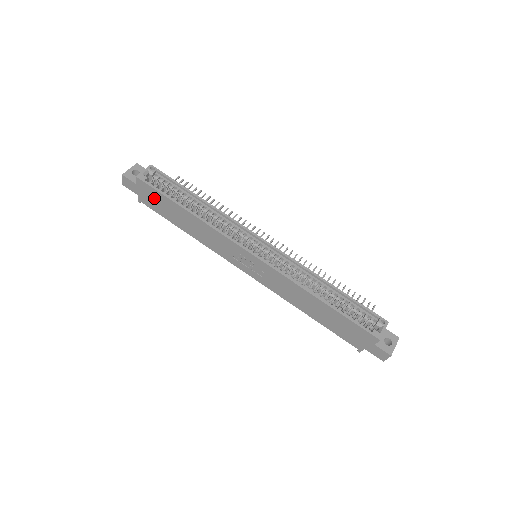
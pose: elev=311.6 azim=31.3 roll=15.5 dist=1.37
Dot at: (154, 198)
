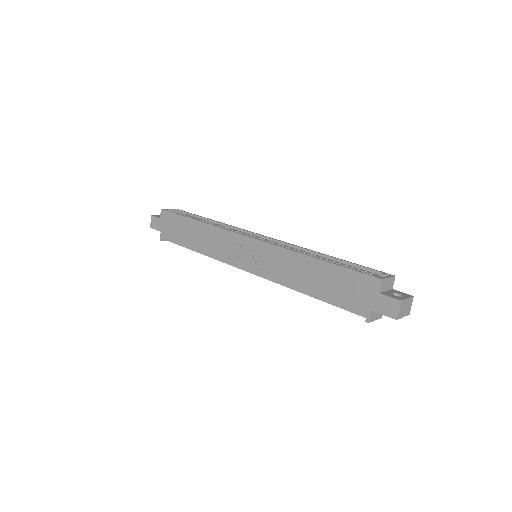
Dot at: (172, 225)
